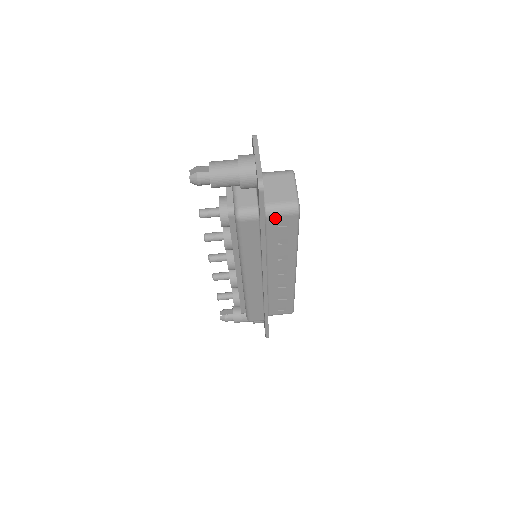
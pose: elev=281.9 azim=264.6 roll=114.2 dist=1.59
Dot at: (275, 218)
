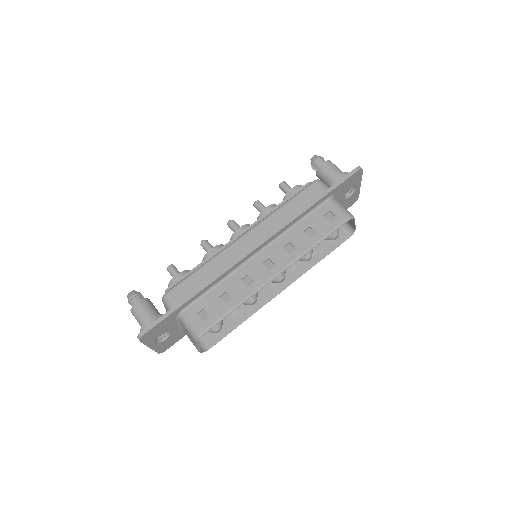
Dot at: (332, 207)
